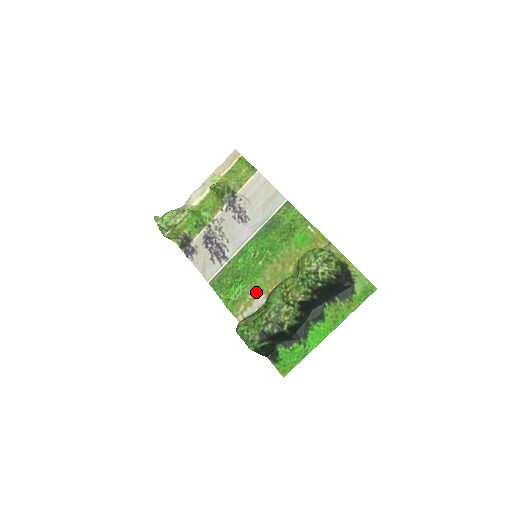
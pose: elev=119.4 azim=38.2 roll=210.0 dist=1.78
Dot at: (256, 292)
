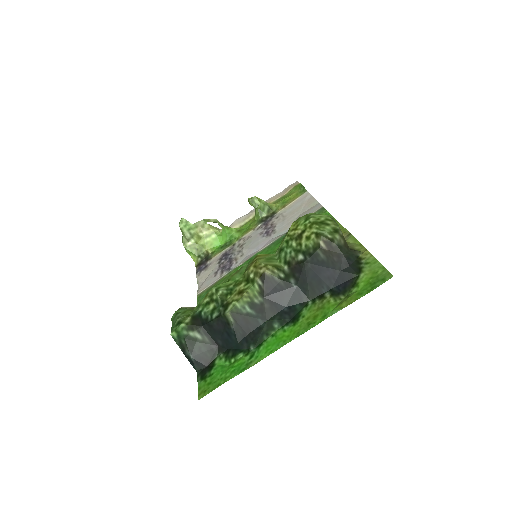
Dot at: occluded
